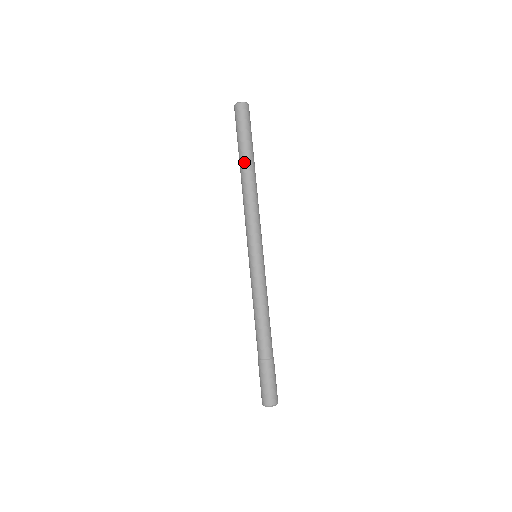
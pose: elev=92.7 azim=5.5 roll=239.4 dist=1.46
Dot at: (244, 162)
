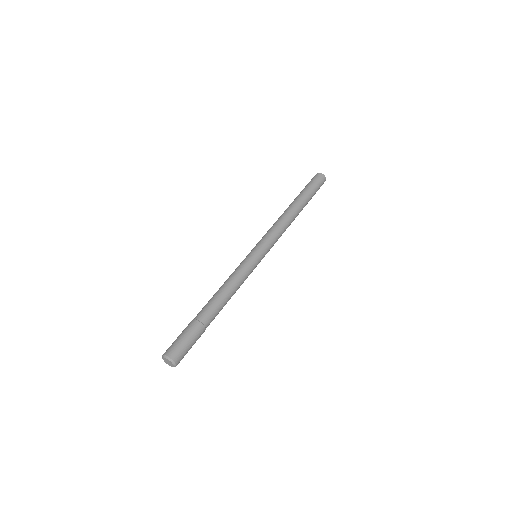
Dot at: (299, 201)
